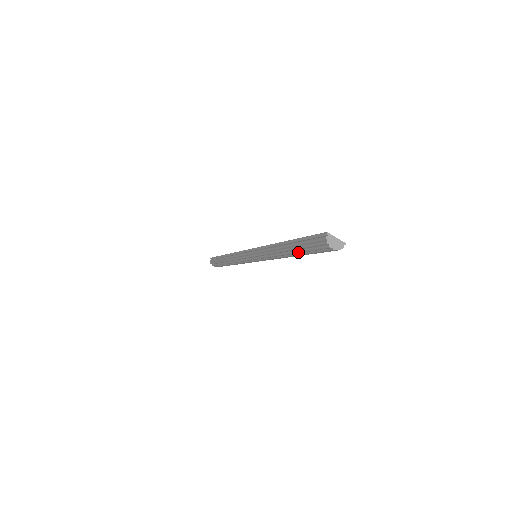
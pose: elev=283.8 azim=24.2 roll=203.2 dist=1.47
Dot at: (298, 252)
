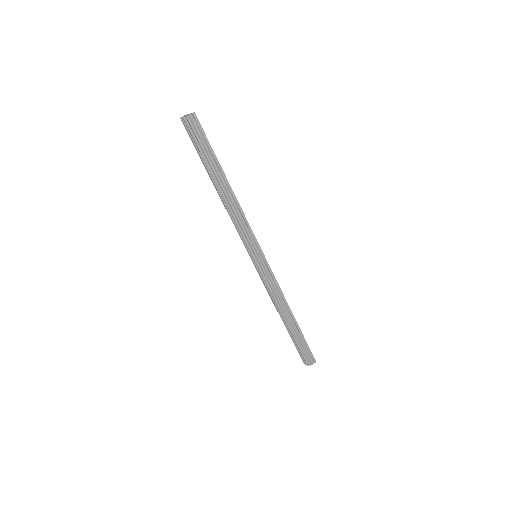
Dot at: (206, 168)
